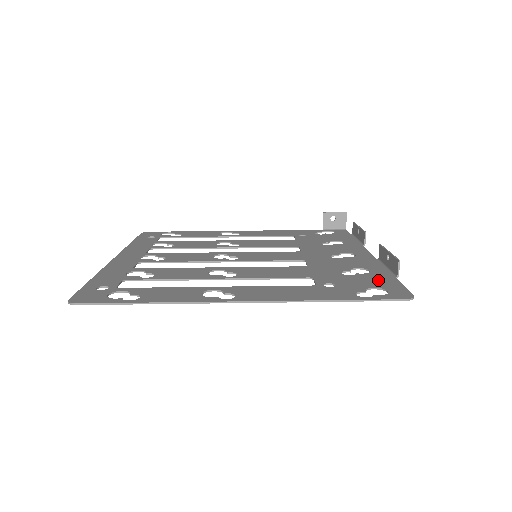
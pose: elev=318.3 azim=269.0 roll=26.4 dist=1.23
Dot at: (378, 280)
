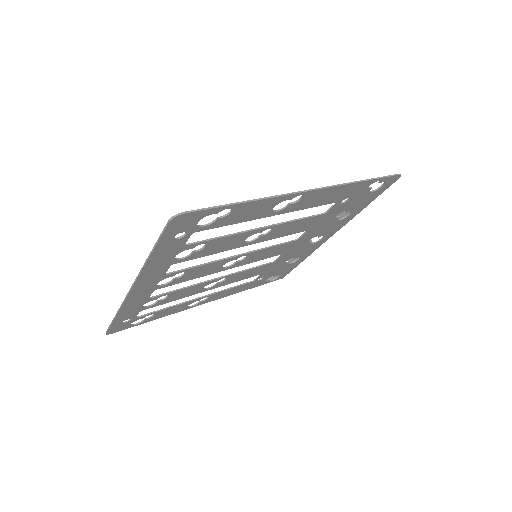
Dot at: (365, 199)
